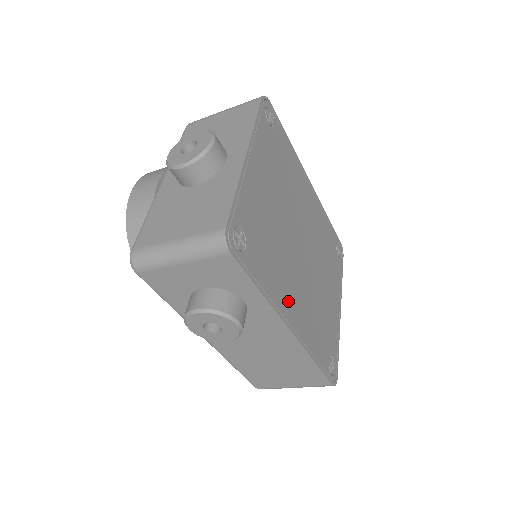
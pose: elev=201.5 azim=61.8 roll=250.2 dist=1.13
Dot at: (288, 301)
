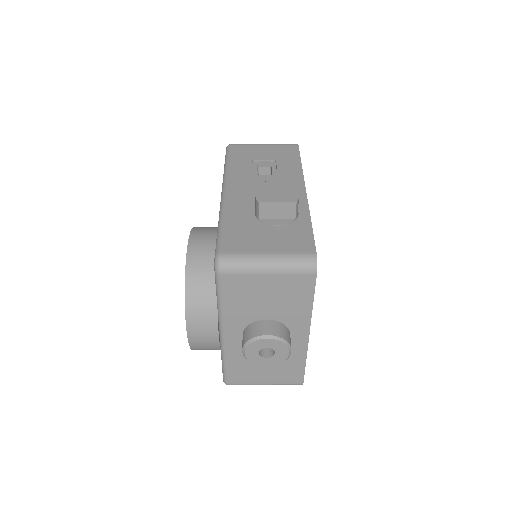
Dot at: occluded
